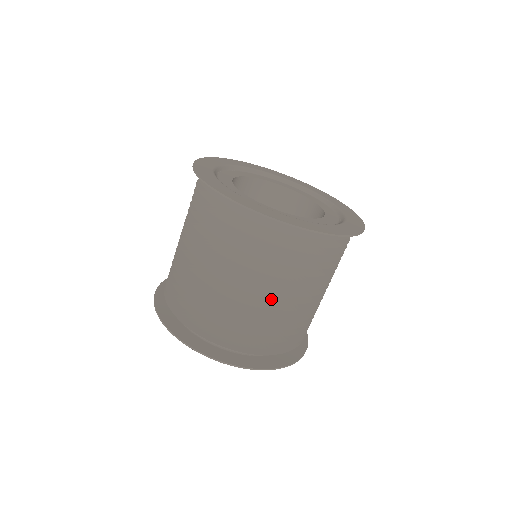
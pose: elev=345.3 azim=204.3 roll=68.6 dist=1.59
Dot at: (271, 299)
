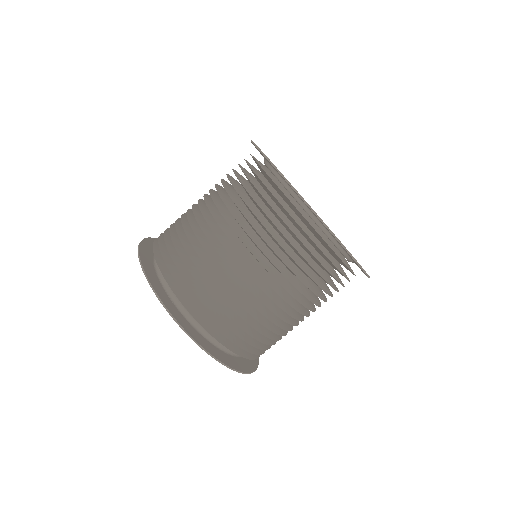
Dot at: (227, 248)
